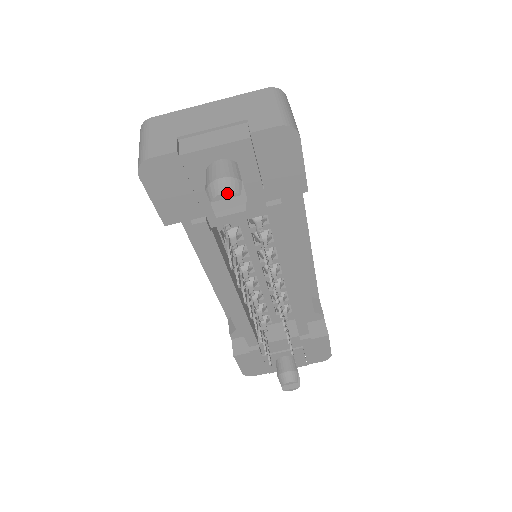
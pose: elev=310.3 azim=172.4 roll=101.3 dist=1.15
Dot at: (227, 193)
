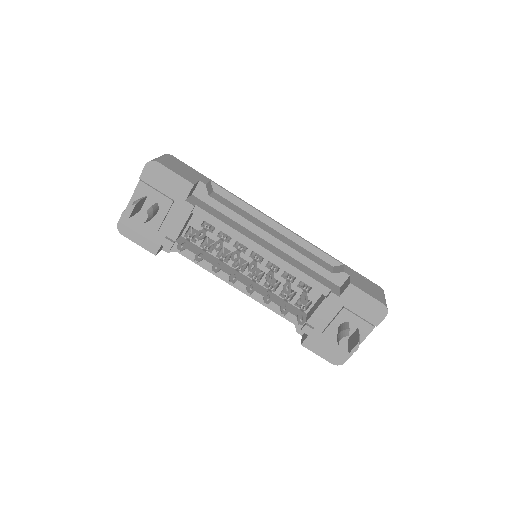
Dot at: (130, 207)
